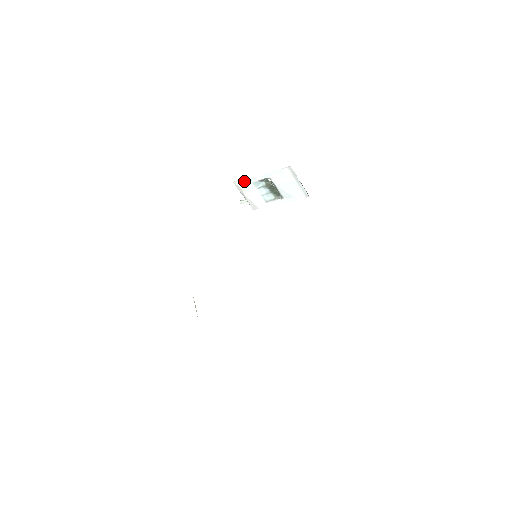
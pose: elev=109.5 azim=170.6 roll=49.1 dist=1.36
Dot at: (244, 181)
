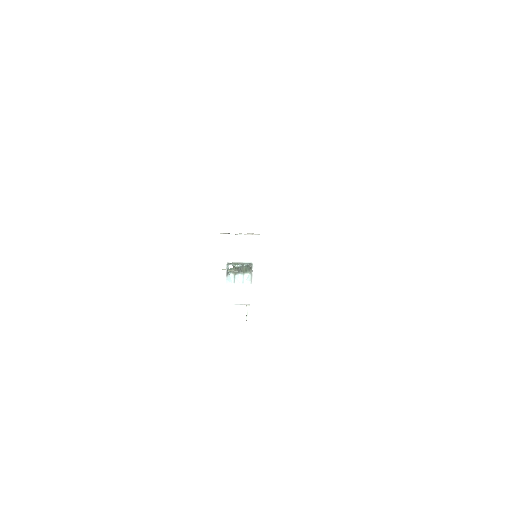
Dot at: (221, 292)
